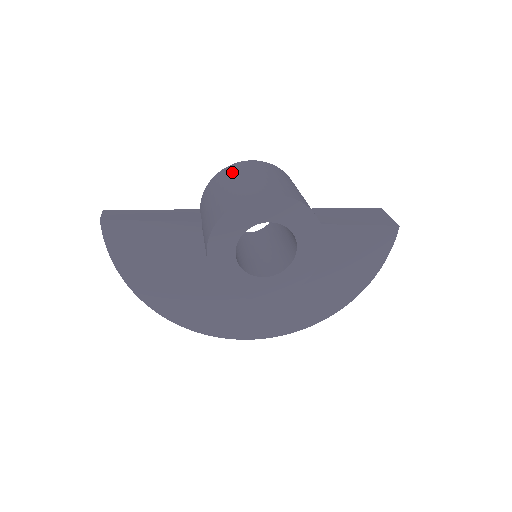
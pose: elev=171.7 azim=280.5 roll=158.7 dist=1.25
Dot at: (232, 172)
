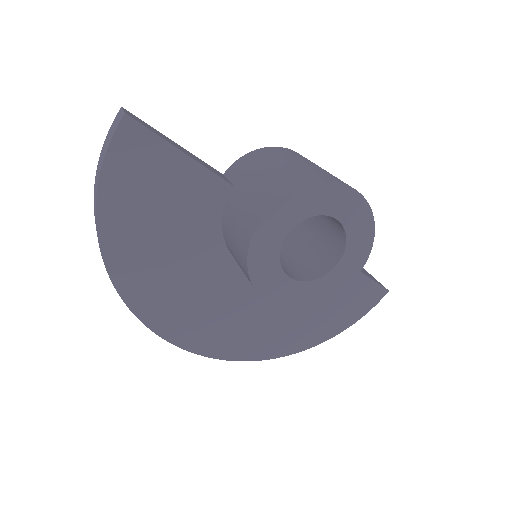
Dot at: (291, 153)
